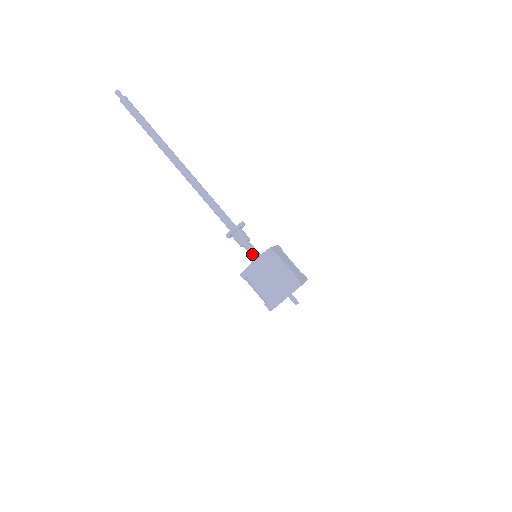
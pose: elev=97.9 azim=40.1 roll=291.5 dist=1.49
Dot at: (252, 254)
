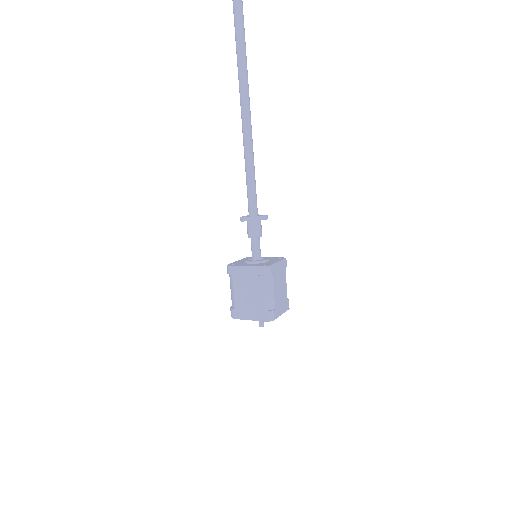
Dot at: (253, 252)
